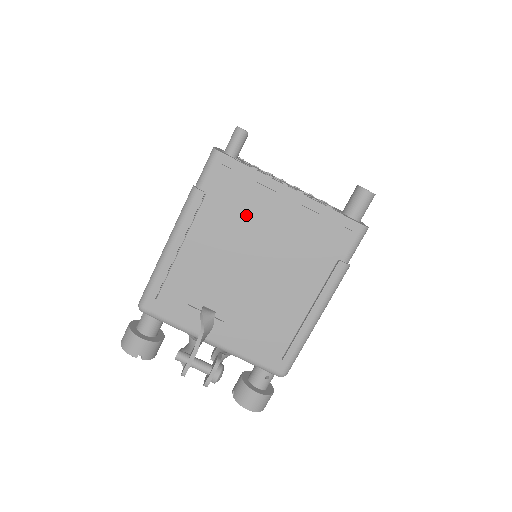
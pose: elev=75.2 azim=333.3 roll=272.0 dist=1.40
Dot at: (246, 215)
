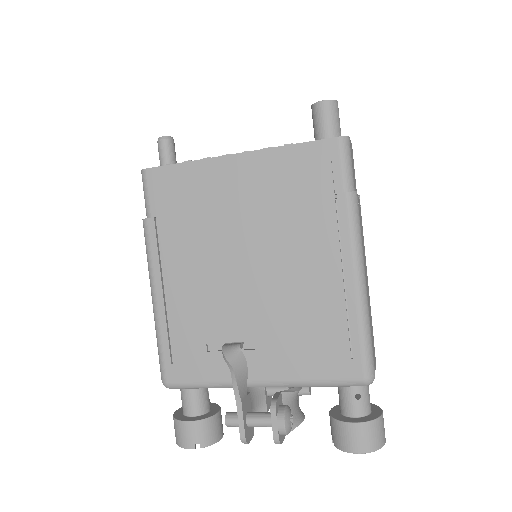
Dot at: (205, 213)
